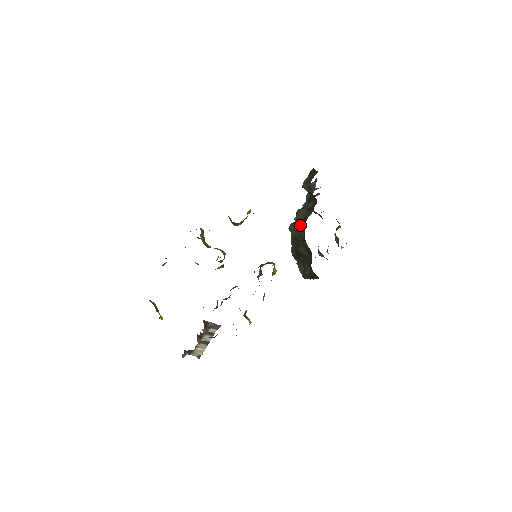
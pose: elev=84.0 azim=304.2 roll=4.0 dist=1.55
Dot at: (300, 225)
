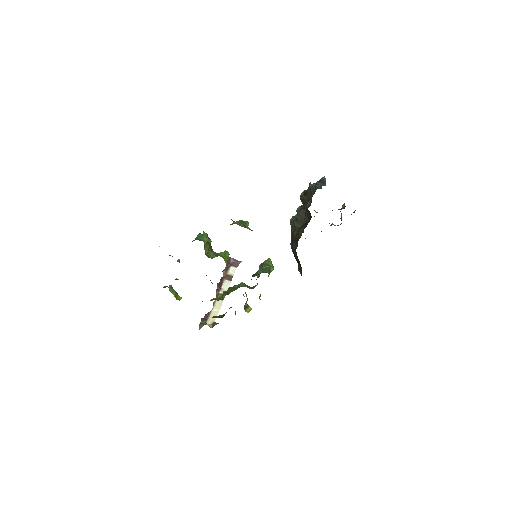
Dot at: (296, 232)
